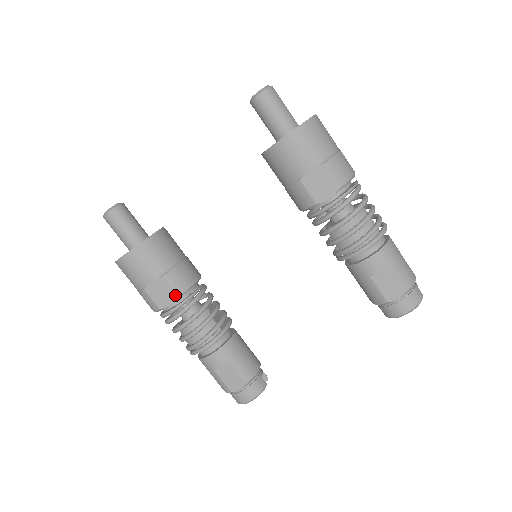
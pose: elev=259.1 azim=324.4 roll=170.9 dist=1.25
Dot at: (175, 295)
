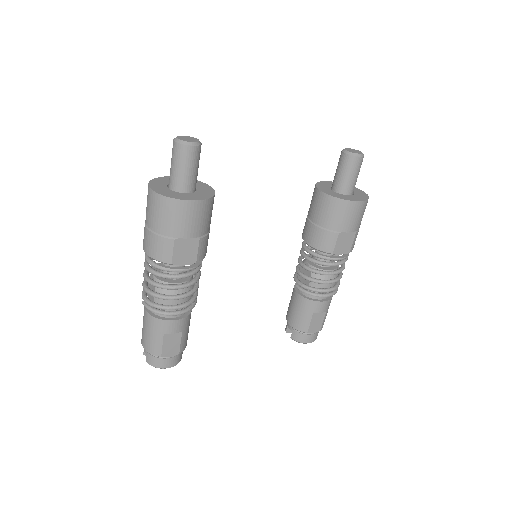
Dot at: (195, 259)
